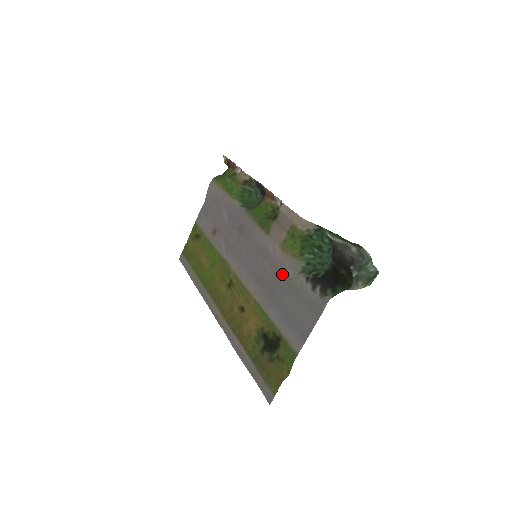
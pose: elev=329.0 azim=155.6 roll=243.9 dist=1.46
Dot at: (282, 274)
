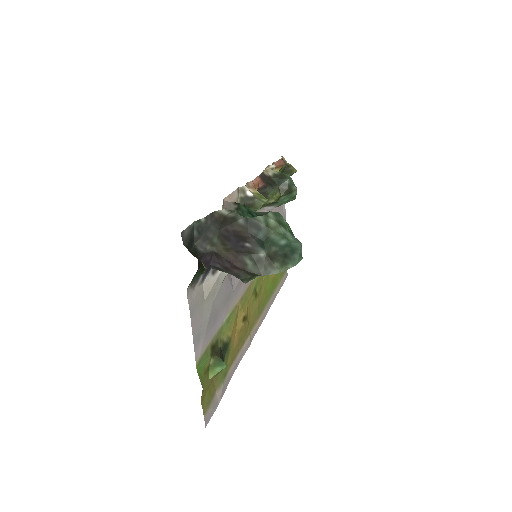
Dot at: occluded
